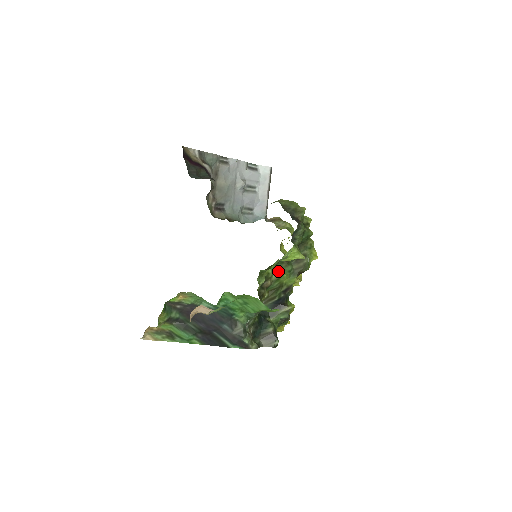
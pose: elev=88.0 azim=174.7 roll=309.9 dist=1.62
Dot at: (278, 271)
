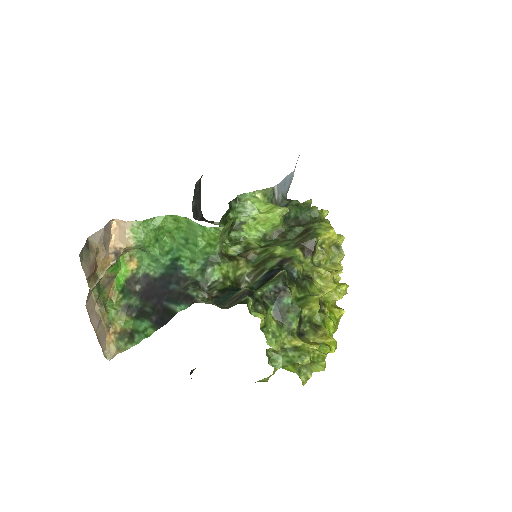
Dot at: (269, 246)
